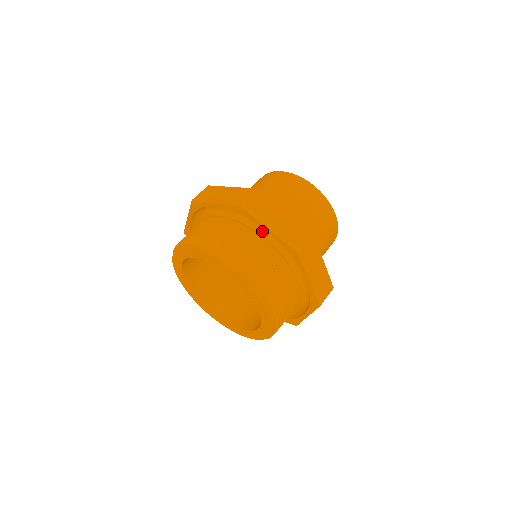
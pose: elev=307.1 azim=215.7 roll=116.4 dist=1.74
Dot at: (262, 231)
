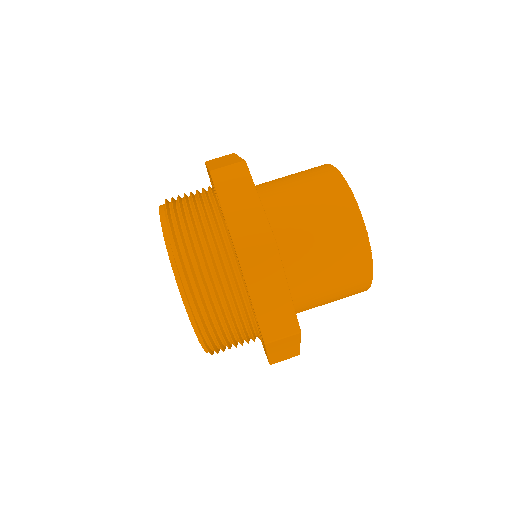
Dot at: occluded
